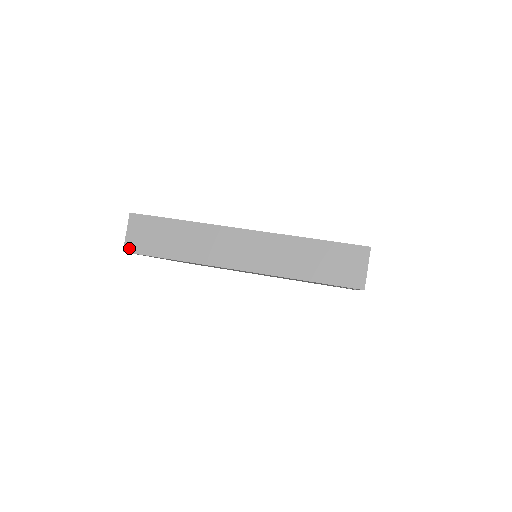
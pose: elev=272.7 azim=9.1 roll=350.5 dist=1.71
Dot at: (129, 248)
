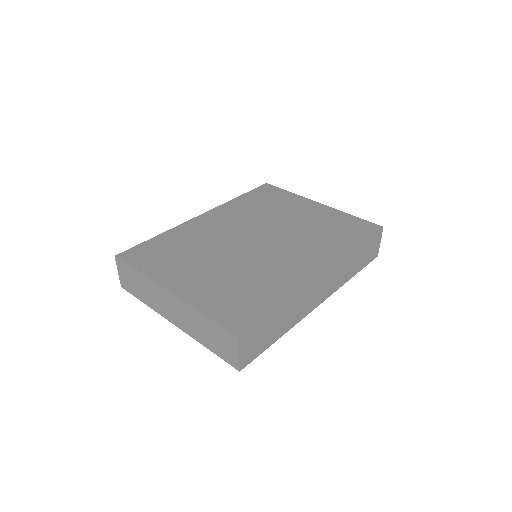
Dot at: (244, 364)
